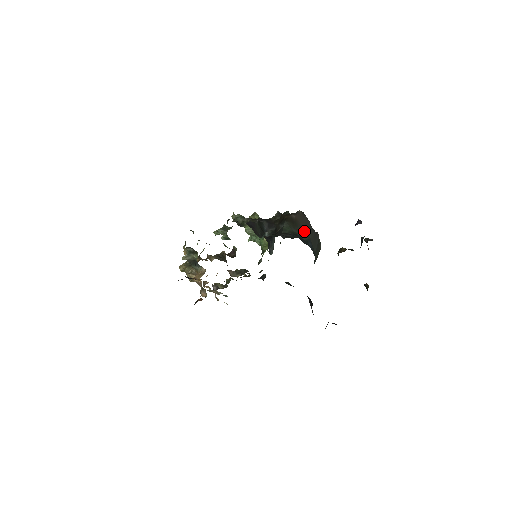
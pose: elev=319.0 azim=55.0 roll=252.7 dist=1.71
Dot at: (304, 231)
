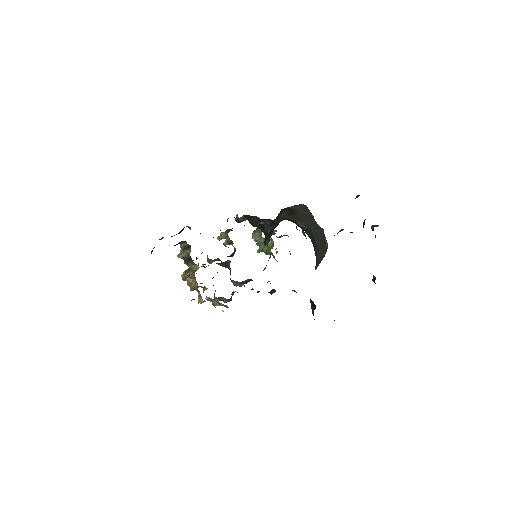
Dot at: occluded
